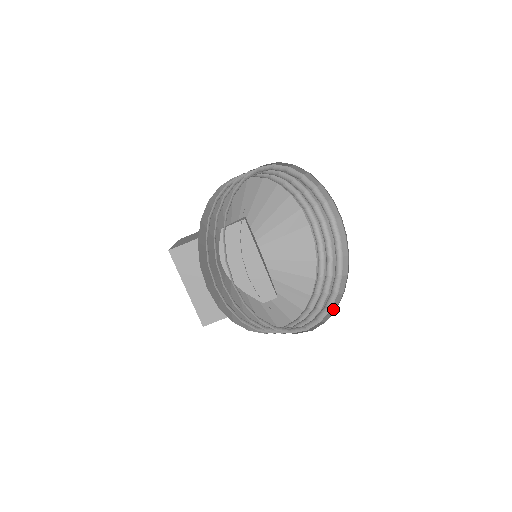
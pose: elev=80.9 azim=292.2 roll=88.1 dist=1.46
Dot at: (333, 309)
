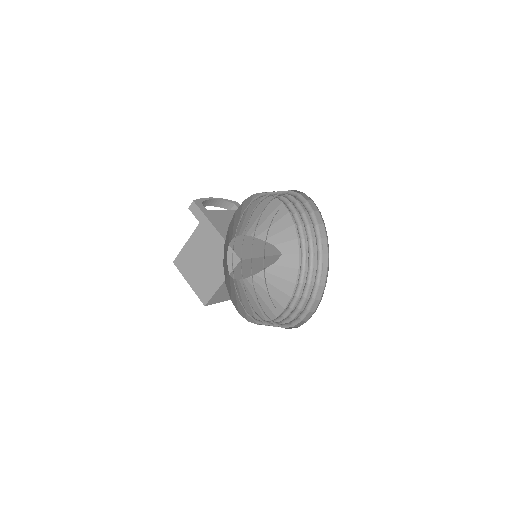
Dot at: (324, 239)
